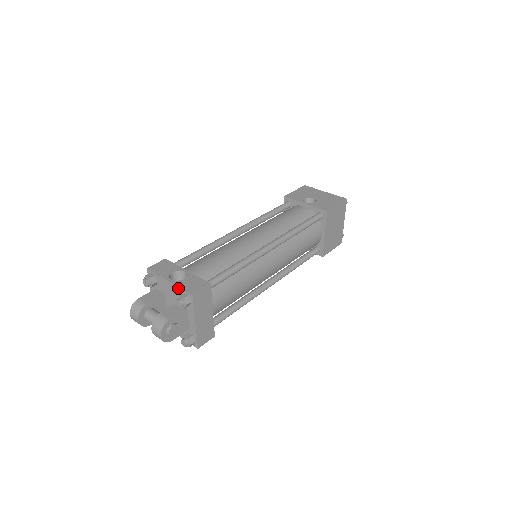
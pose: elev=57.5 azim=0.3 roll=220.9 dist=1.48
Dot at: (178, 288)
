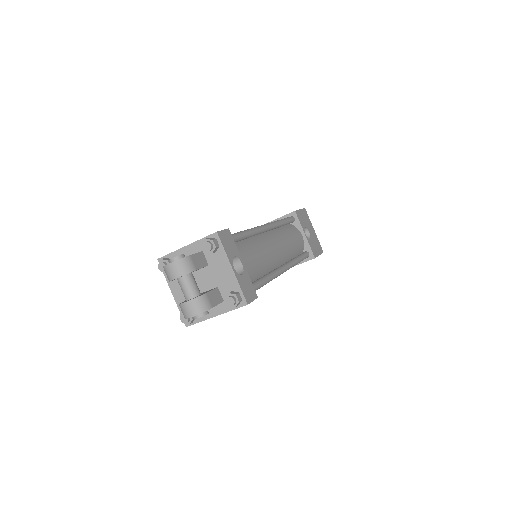
Dot at: (237, 284)
